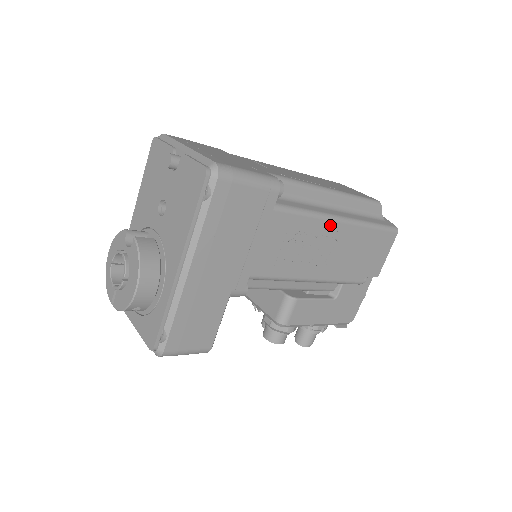
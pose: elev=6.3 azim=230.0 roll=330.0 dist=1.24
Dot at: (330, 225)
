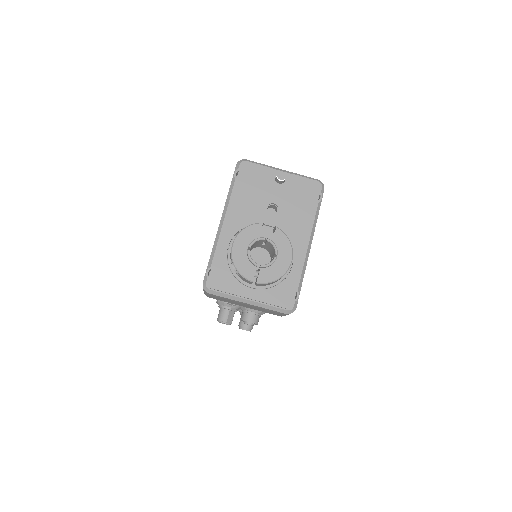
Dot at: occluded
